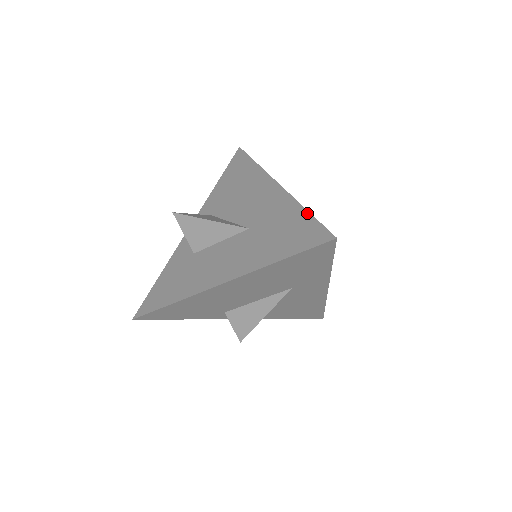
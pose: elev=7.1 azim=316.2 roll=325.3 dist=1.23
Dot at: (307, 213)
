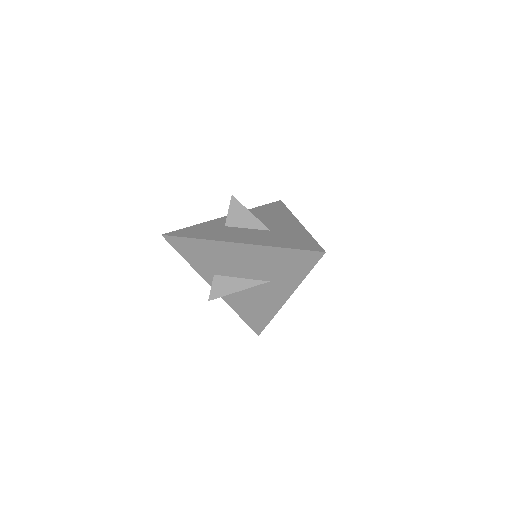
Dot at: (313, 238)
